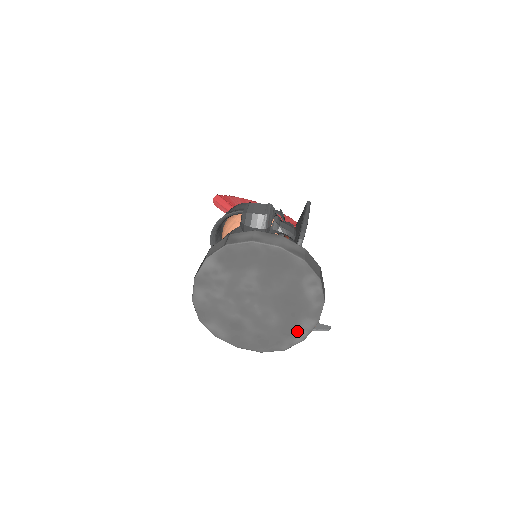
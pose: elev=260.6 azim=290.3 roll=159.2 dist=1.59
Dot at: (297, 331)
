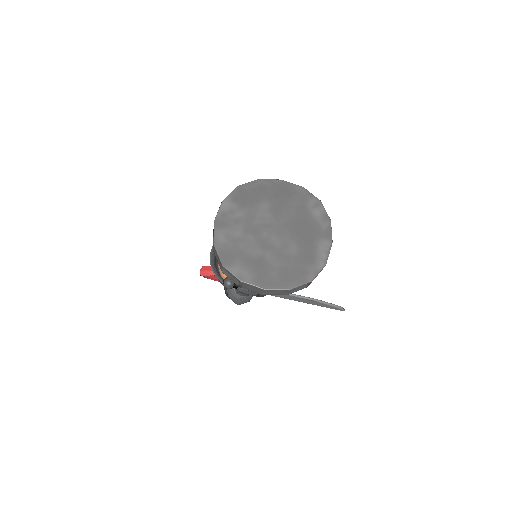
Dot at: (317, 256)
